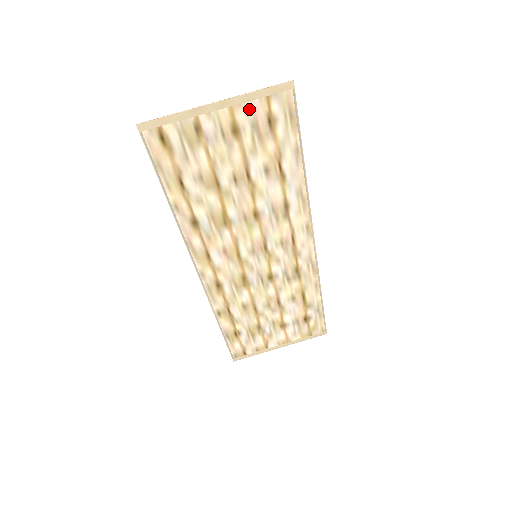
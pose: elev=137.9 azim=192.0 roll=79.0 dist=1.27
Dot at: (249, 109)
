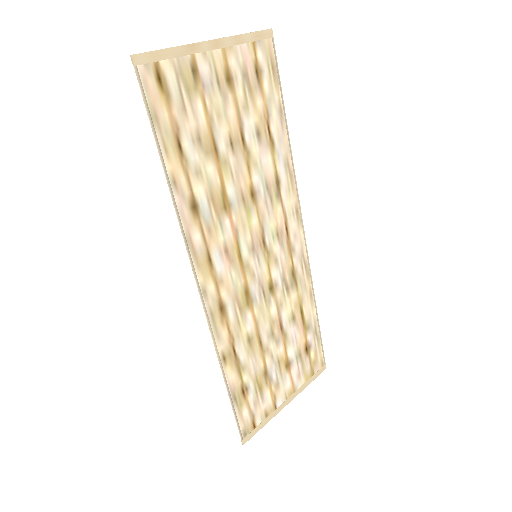
Dot at: (239, 54)
